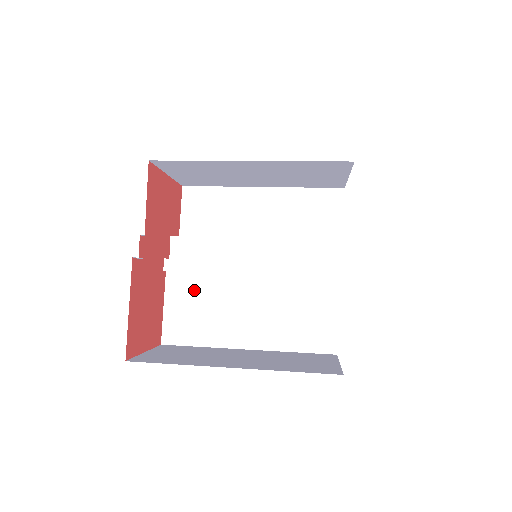
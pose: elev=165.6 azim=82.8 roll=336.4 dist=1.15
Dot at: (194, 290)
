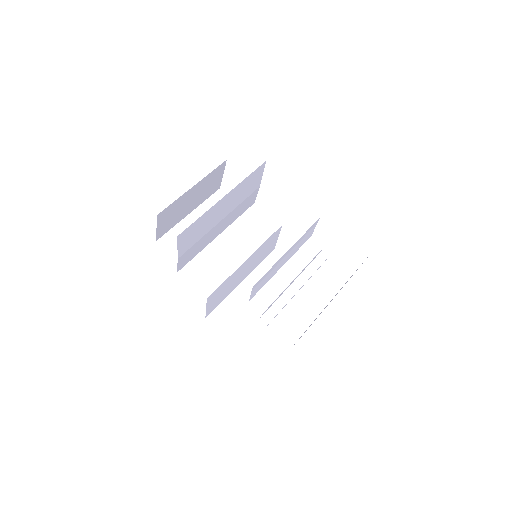
Dot at: (221, 290)
